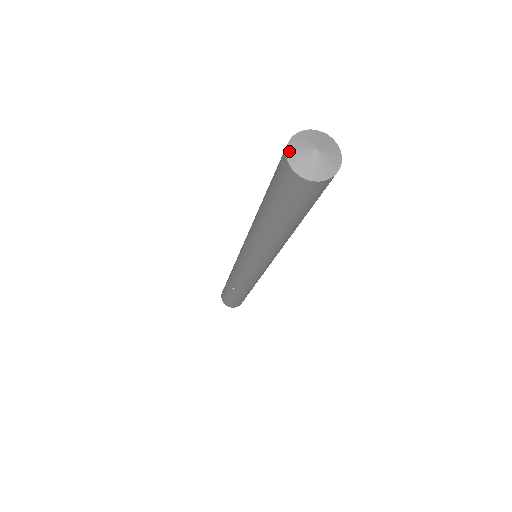
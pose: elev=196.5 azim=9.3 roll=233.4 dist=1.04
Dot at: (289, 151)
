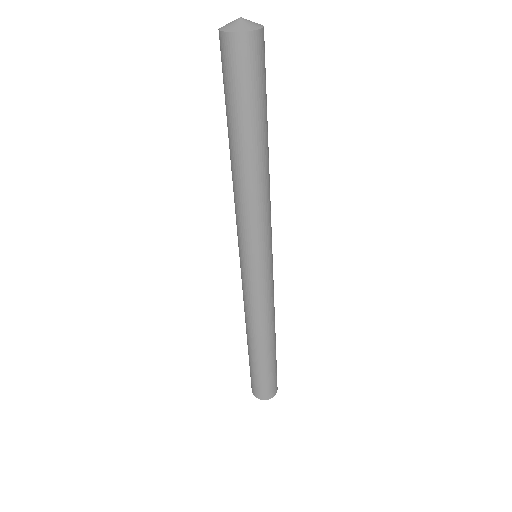
Dot at: (222, 29)
